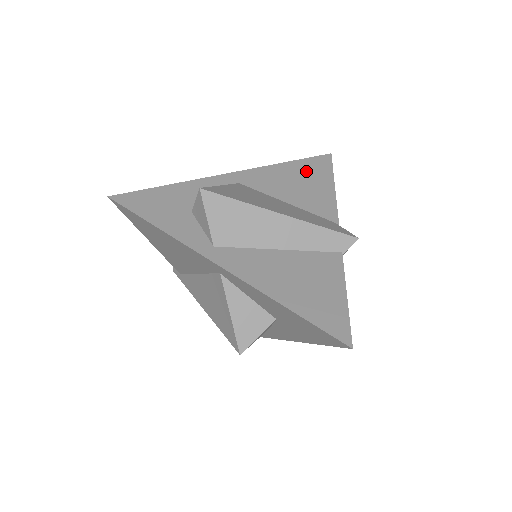
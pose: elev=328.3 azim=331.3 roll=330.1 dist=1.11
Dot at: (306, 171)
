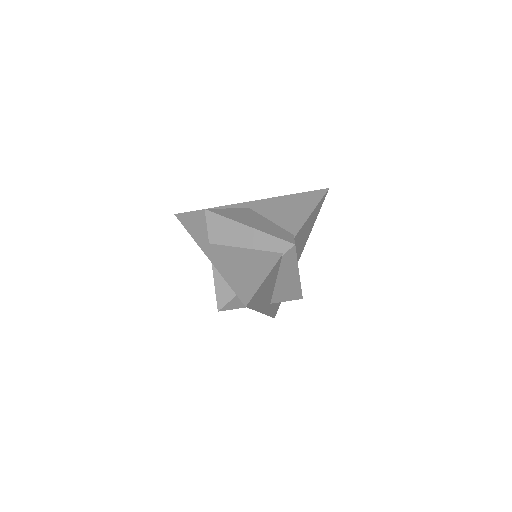
Dot at: (300, 200)
